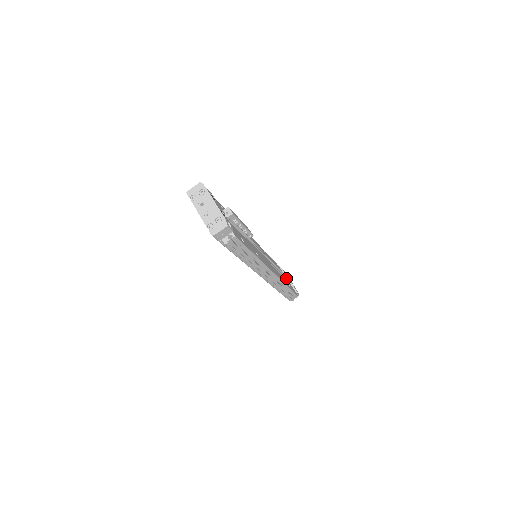
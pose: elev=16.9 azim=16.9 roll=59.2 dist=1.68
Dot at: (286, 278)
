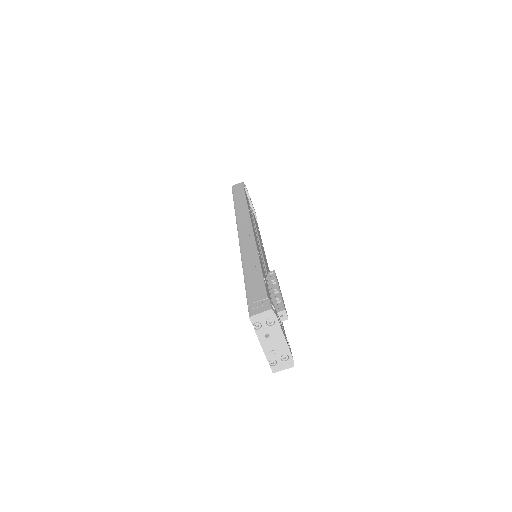
Dot at: (249, 202)
